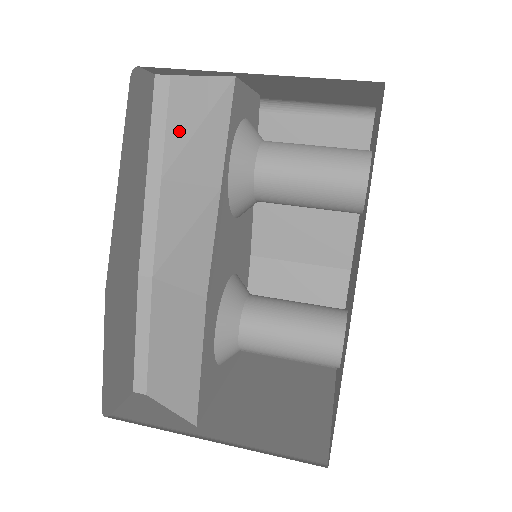
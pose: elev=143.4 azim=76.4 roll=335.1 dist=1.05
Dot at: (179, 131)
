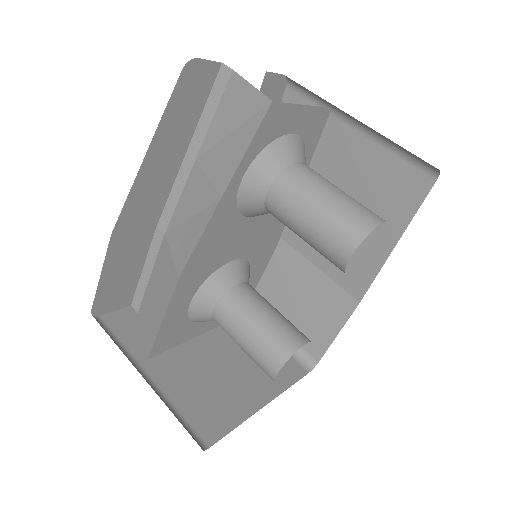
Dot at: (220, 125)
